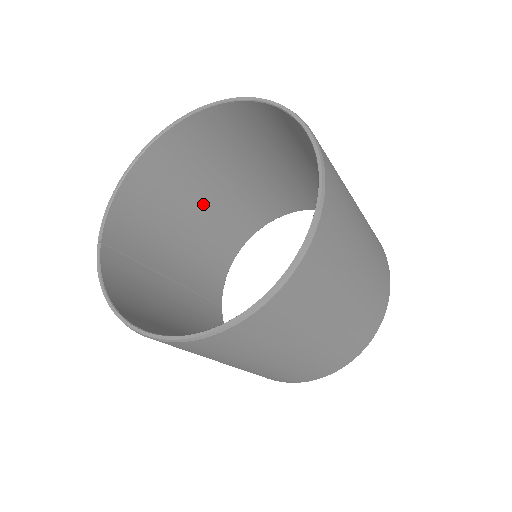
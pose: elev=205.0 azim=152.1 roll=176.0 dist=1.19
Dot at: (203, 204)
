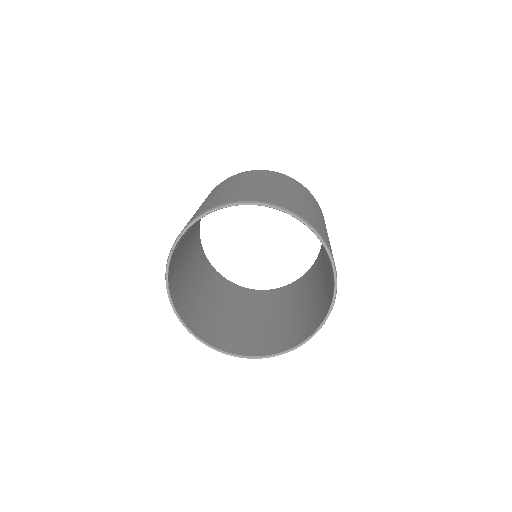
Dot at: occluded
